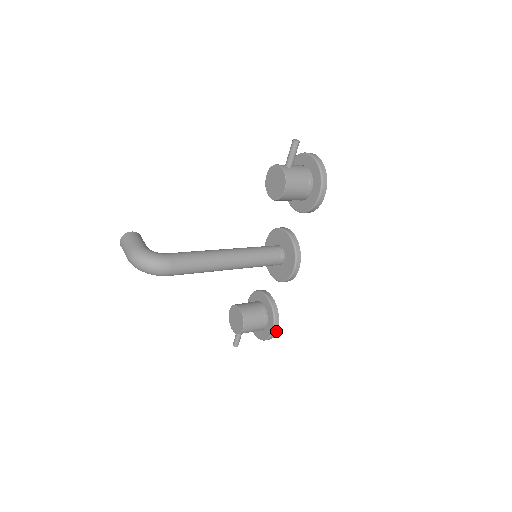
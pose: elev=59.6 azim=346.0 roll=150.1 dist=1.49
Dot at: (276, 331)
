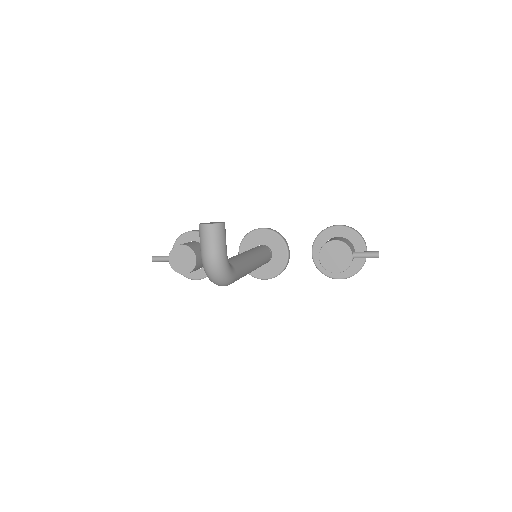
Dot at: (198, 279)
